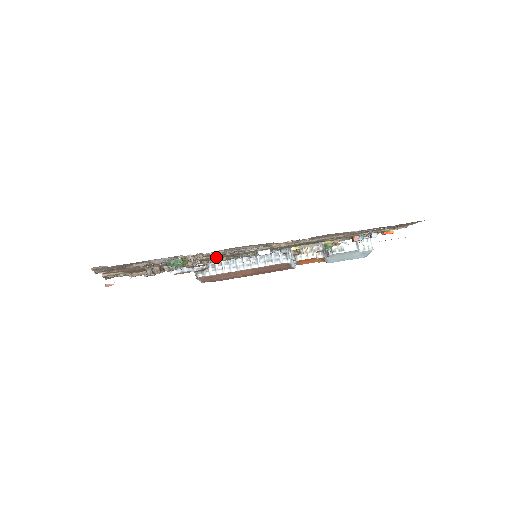
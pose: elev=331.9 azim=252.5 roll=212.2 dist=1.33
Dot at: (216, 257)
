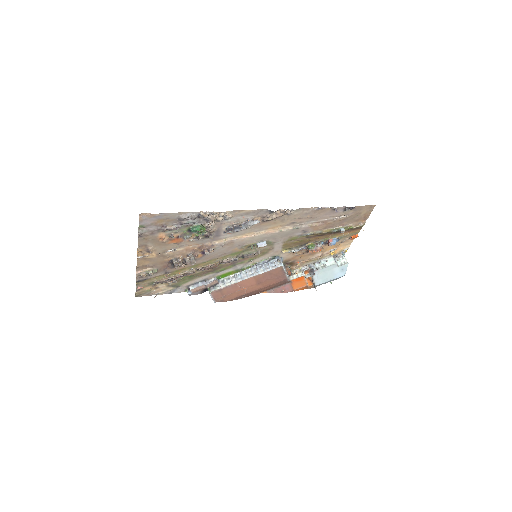
Dot at: (225, 248)
